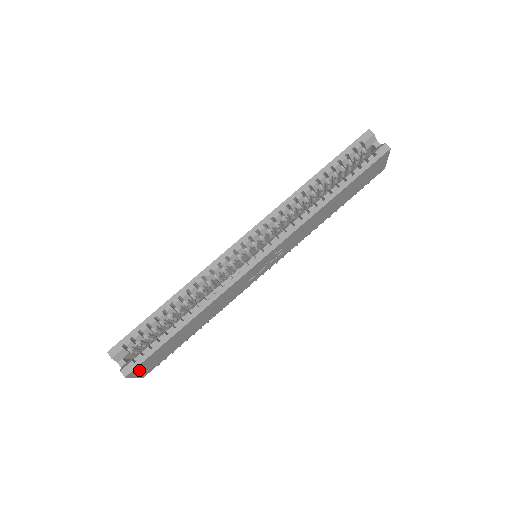
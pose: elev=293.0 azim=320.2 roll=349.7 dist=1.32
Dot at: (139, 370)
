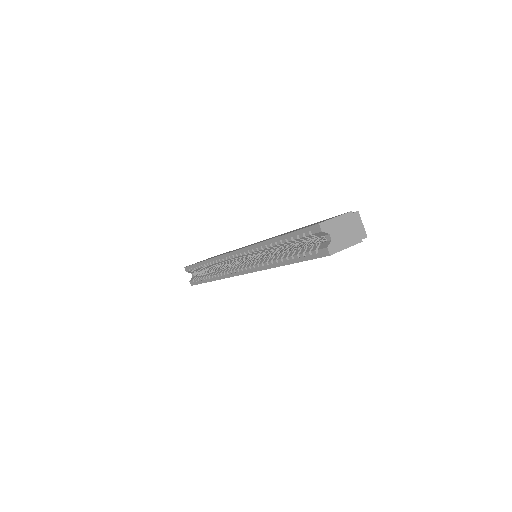
Dot at: occluded
